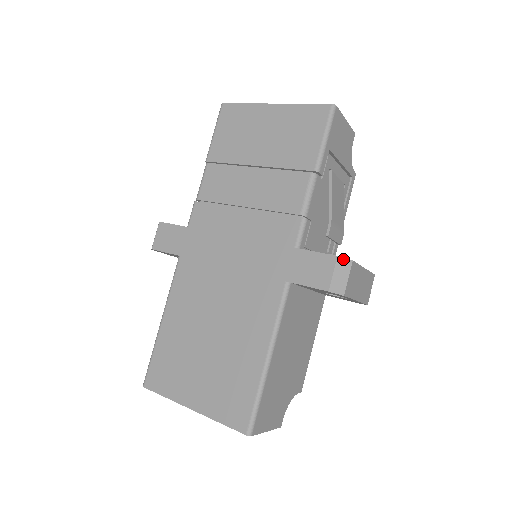
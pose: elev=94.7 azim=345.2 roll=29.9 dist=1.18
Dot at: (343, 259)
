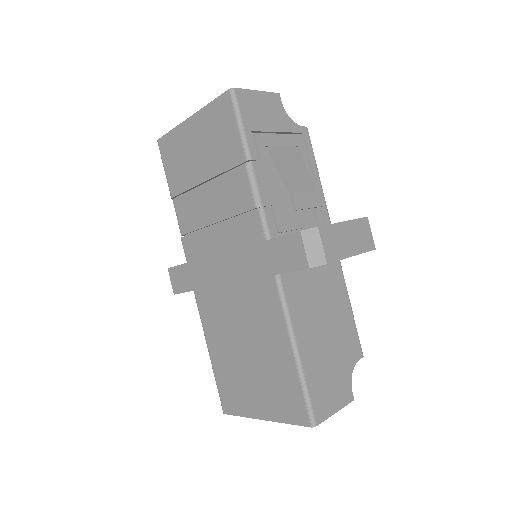
Dot at: (307, 231)
